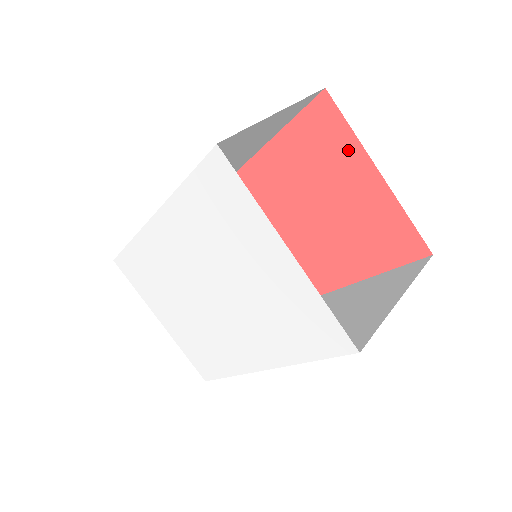
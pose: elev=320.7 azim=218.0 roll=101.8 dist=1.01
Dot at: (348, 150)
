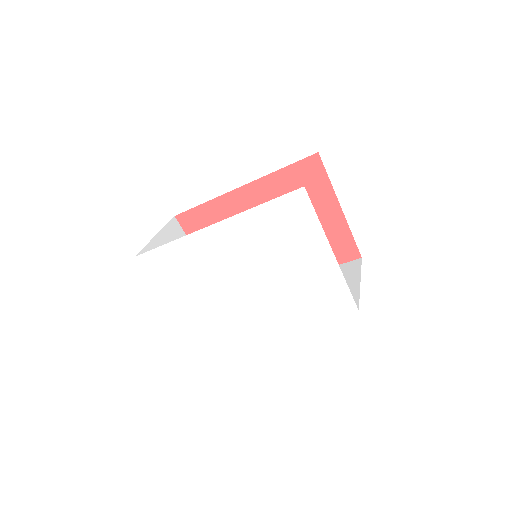
Dot at: (323, 191)
